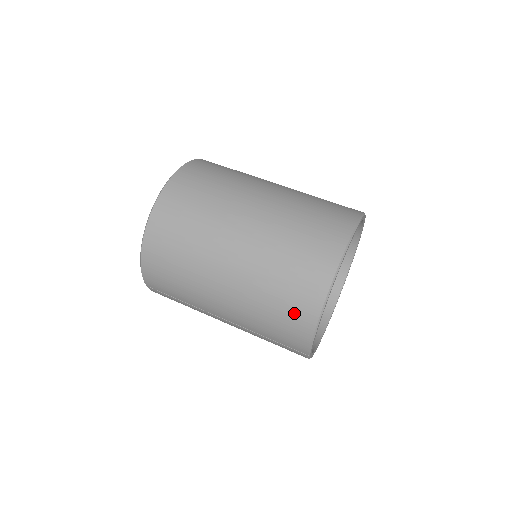
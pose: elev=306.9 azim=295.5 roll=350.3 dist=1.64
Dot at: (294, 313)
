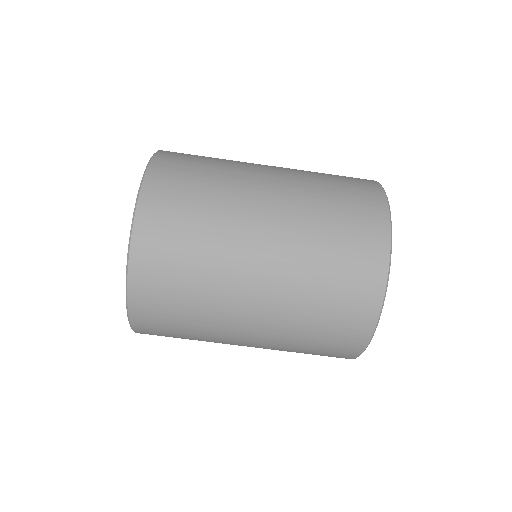
Dot at: occluded
